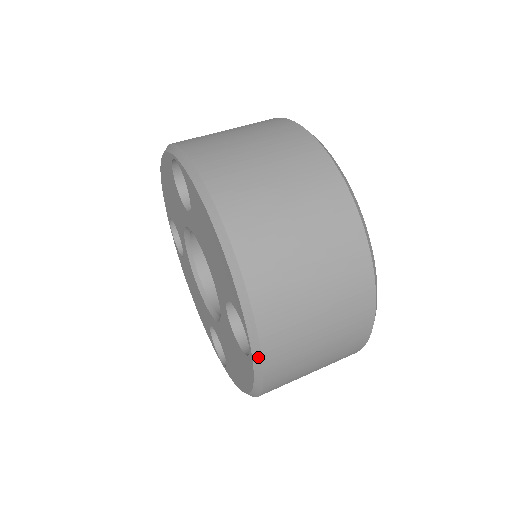
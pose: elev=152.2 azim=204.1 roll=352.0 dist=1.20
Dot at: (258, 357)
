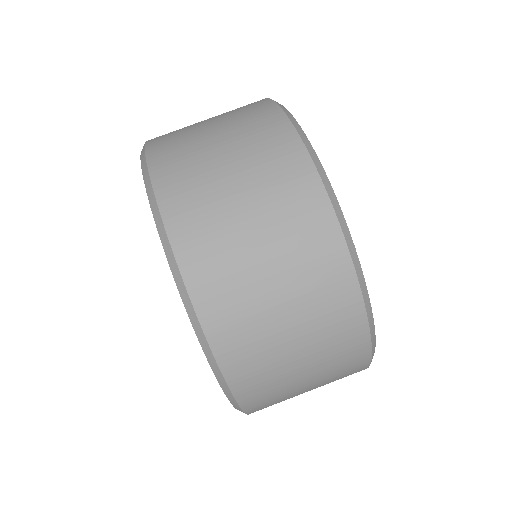
Dot at: (240, 410)
